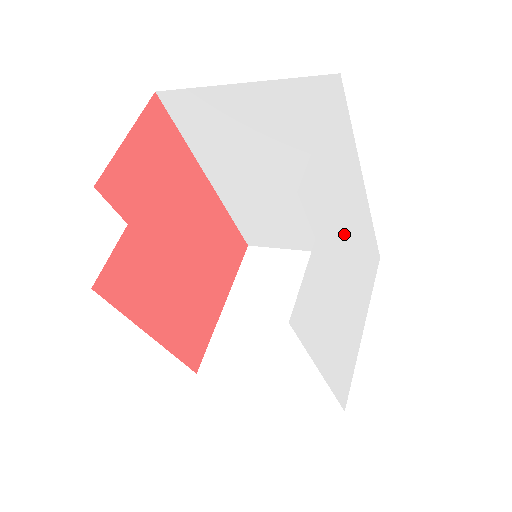
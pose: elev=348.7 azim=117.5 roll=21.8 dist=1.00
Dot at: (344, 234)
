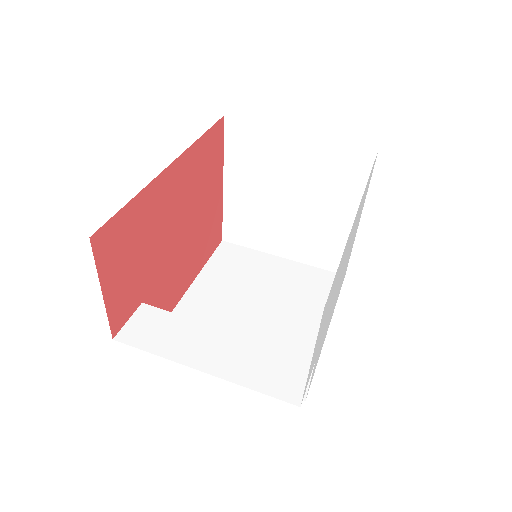
Dot at: occluded
